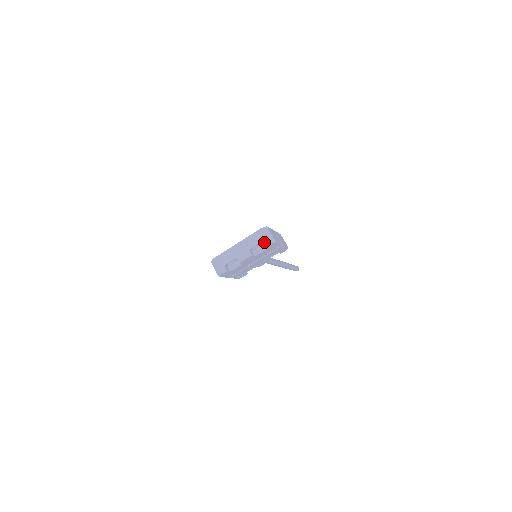
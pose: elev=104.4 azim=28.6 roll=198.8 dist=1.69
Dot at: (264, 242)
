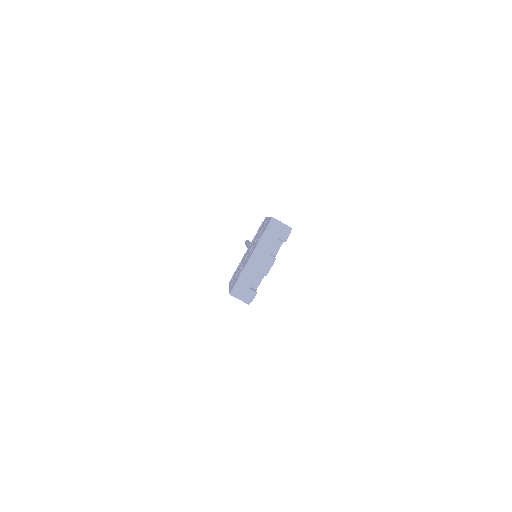
Dot at: (282, 236)
